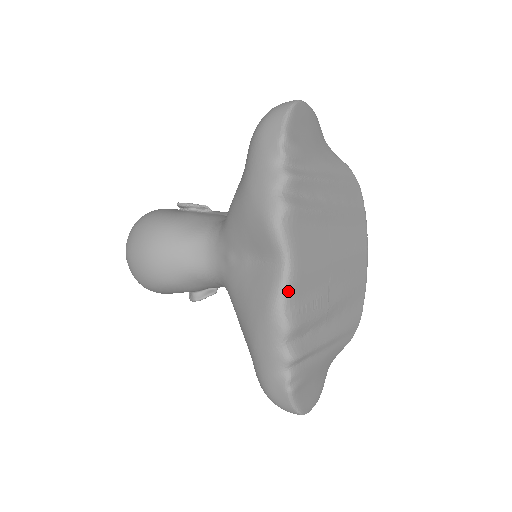
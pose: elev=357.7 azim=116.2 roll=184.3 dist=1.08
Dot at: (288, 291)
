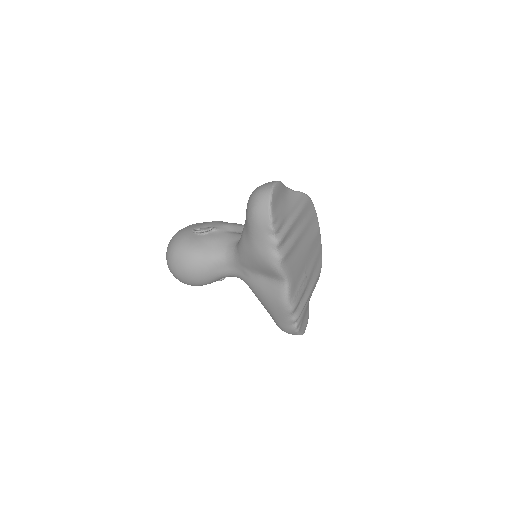
Dot at: (290, 294)
